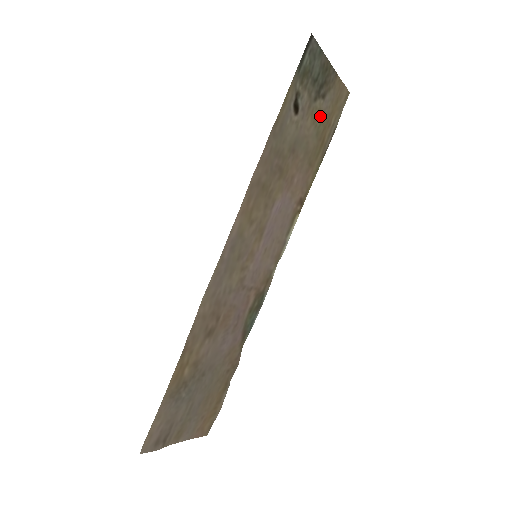
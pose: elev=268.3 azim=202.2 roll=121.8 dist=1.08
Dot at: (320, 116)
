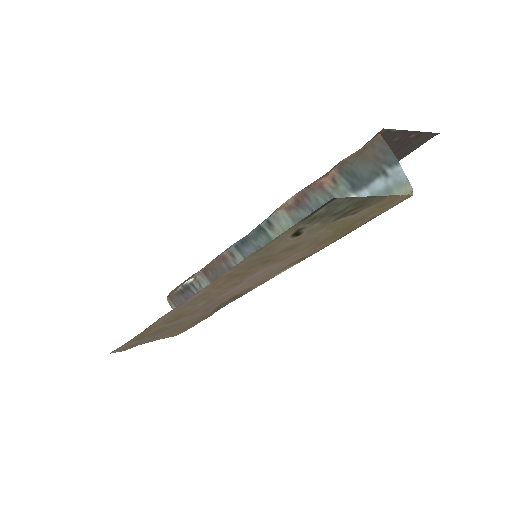
Dot at: (345, 222)
